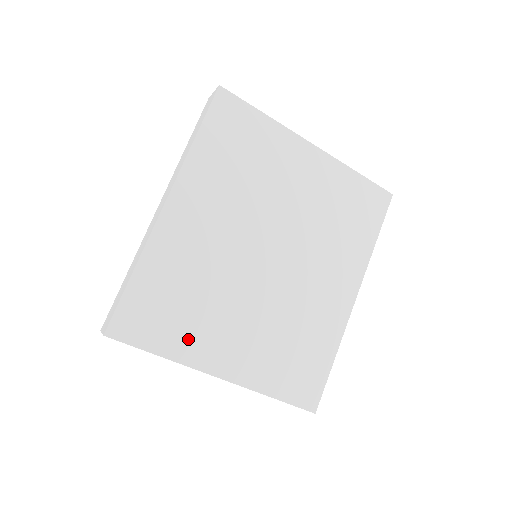
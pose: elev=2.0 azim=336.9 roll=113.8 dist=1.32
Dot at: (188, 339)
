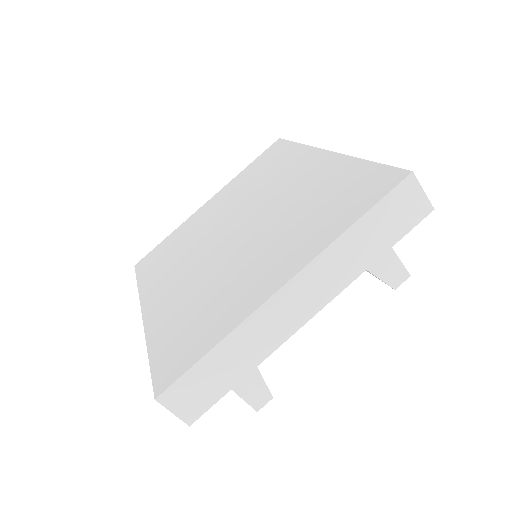
Dot at: (227, 313)
